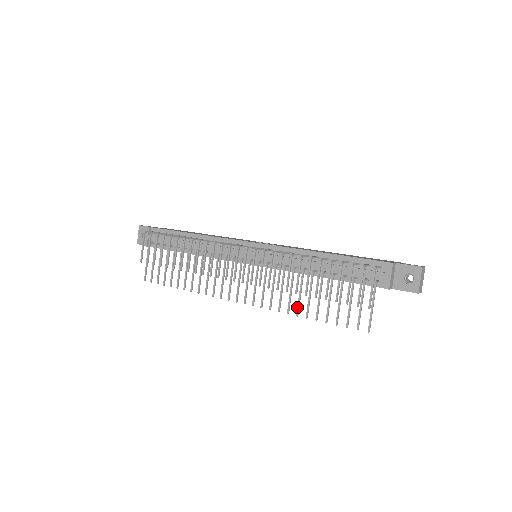
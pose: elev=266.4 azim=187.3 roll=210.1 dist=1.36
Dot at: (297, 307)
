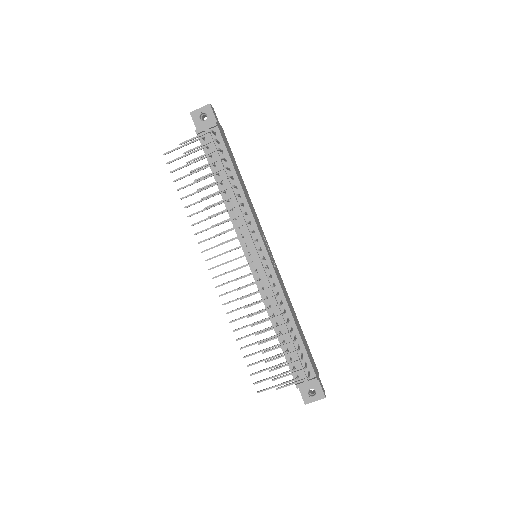
Dot at: (240, 328)
